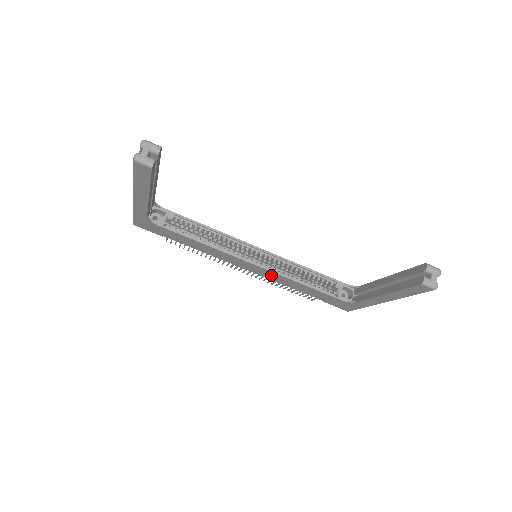
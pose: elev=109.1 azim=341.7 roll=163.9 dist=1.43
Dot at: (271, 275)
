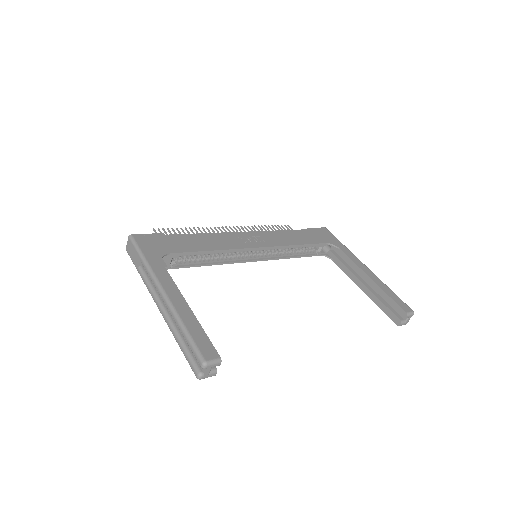
Dot at: occluded
